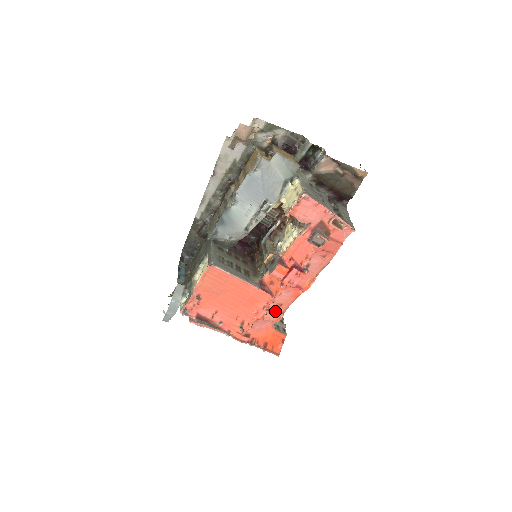
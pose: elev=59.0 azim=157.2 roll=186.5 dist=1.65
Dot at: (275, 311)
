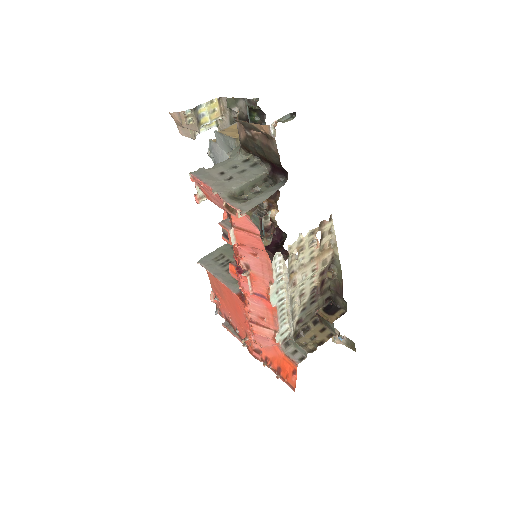
Dot at: (263, 326)
